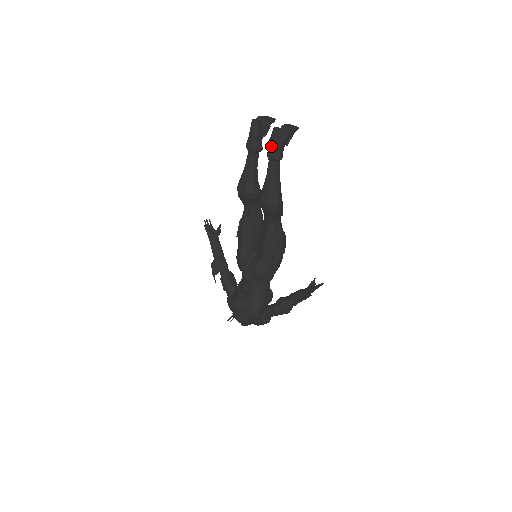
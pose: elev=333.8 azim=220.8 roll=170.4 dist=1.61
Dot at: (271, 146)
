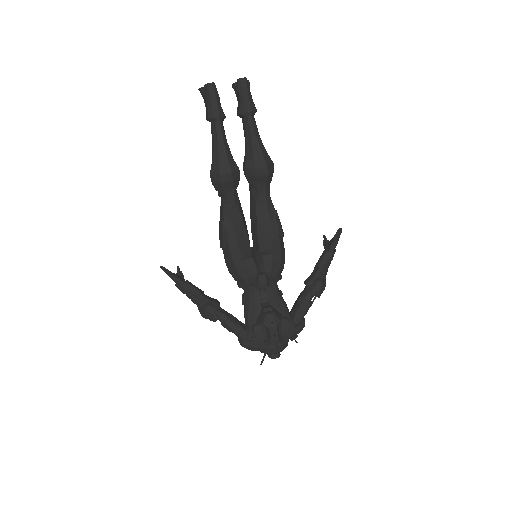
Dot at: (245, 98)
